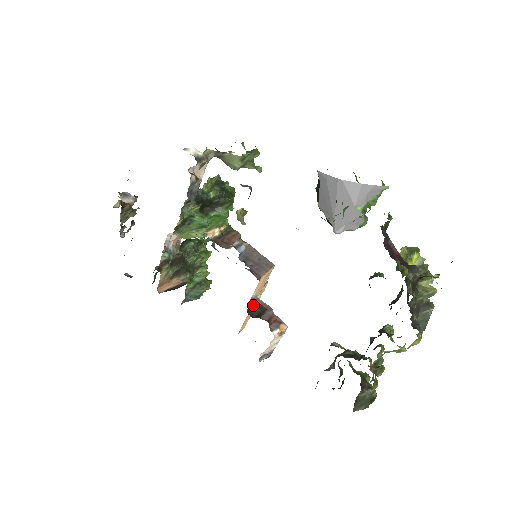
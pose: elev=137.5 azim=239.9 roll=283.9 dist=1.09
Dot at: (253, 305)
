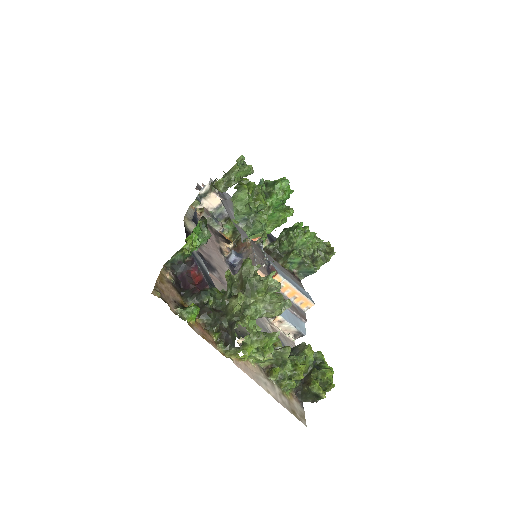
Dot at: occluded
